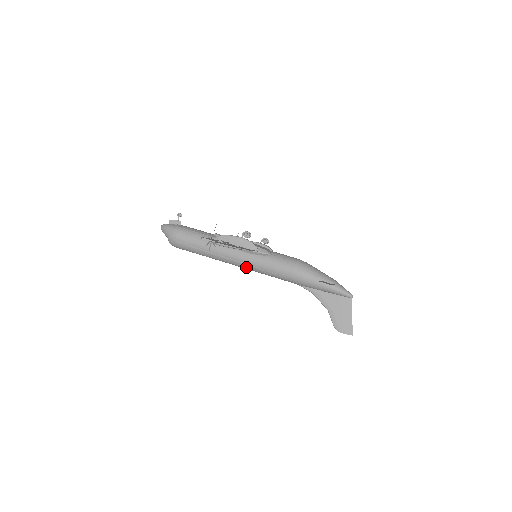
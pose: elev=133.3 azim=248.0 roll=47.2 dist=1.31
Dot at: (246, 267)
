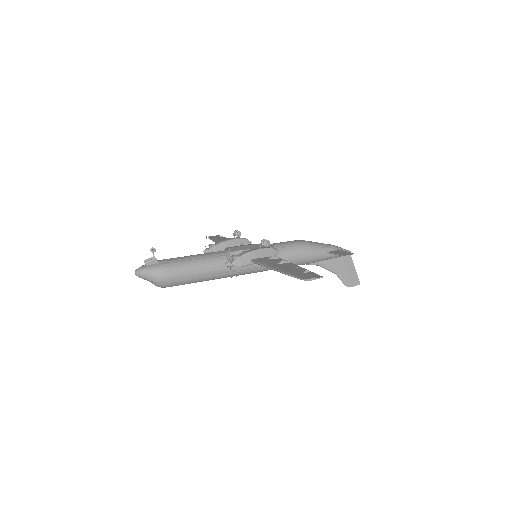
Dot at: (255, 272)
